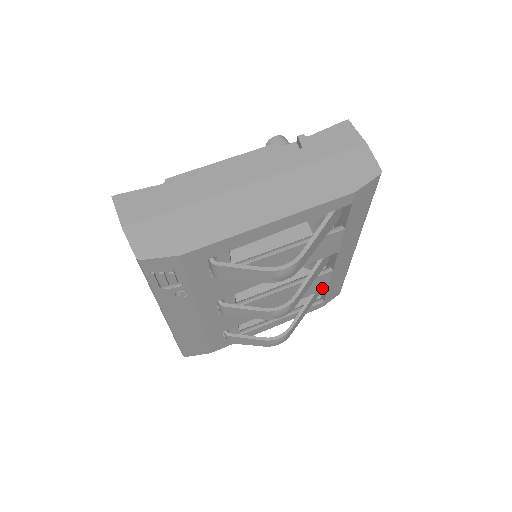
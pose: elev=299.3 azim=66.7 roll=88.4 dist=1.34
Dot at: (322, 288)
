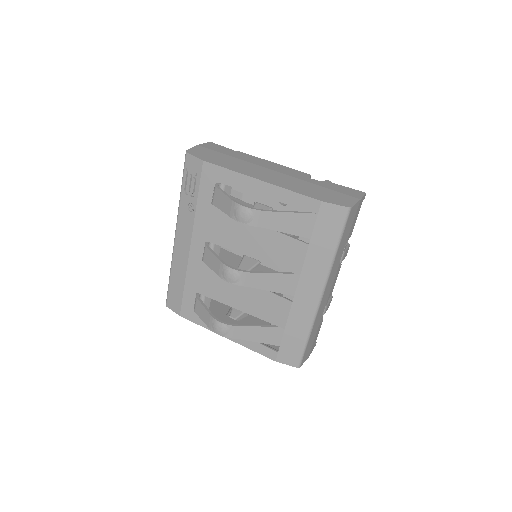
Dot at: (280, 323)
